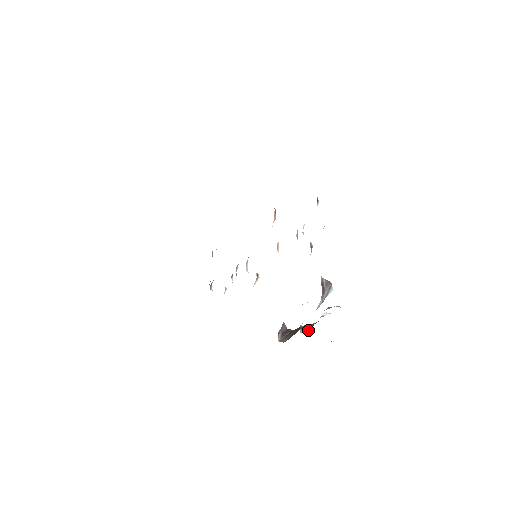
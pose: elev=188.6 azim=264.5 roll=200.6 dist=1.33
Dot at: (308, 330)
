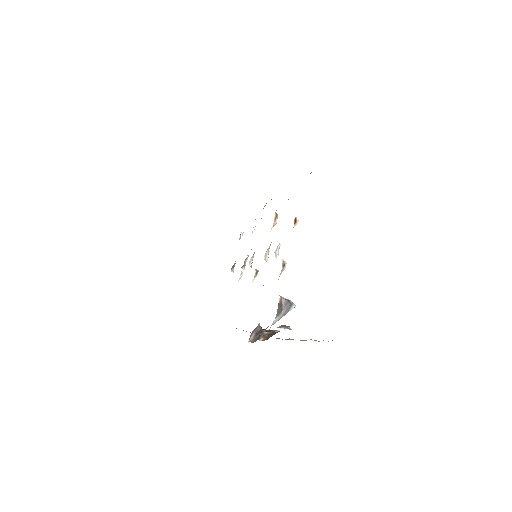
Dot at: occluded
